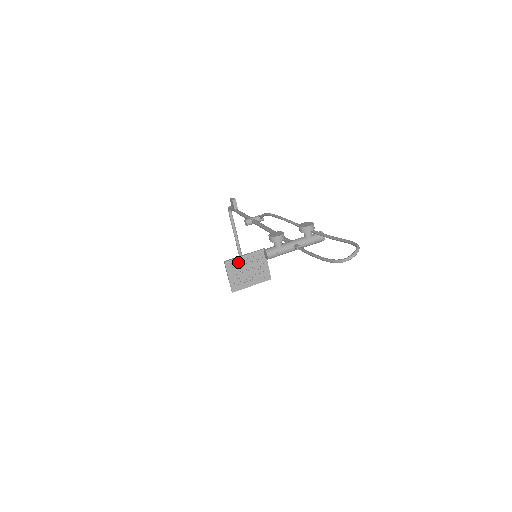
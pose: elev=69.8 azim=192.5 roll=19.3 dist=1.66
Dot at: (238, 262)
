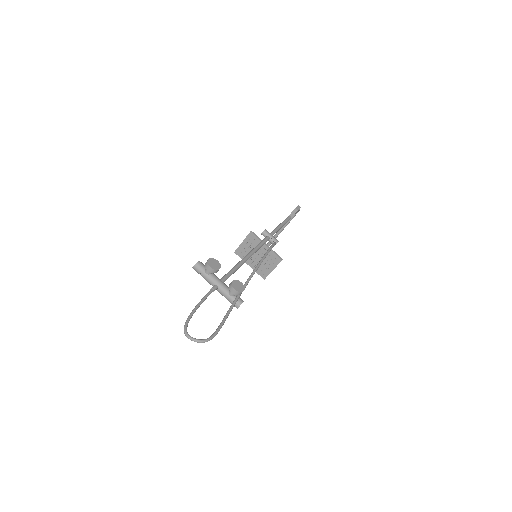
Dot at: (258, 243)
